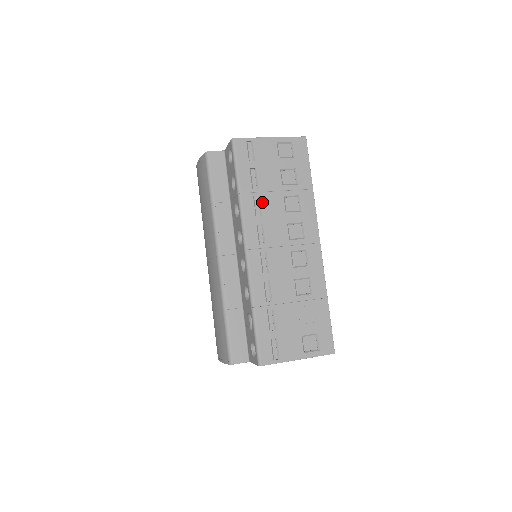
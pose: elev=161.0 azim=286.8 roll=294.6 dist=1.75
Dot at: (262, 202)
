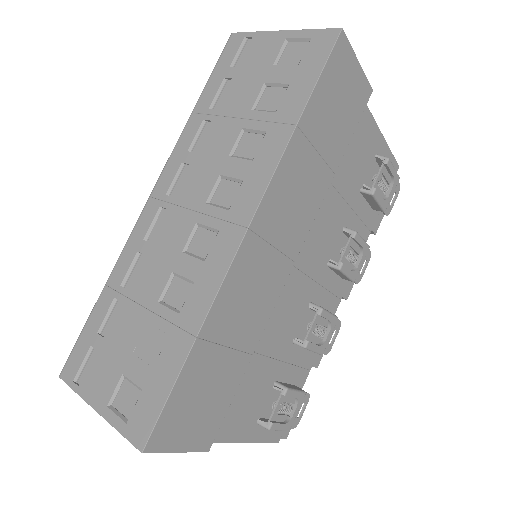
Dot at: (208, 131)
